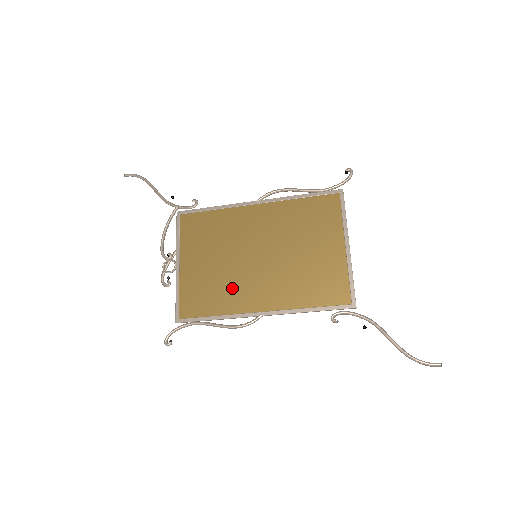
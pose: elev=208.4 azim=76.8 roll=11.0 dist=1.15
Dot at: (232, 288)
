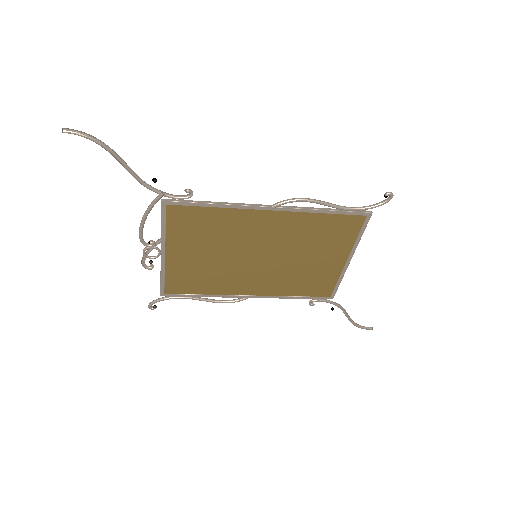
Dot at: (225, 278)
